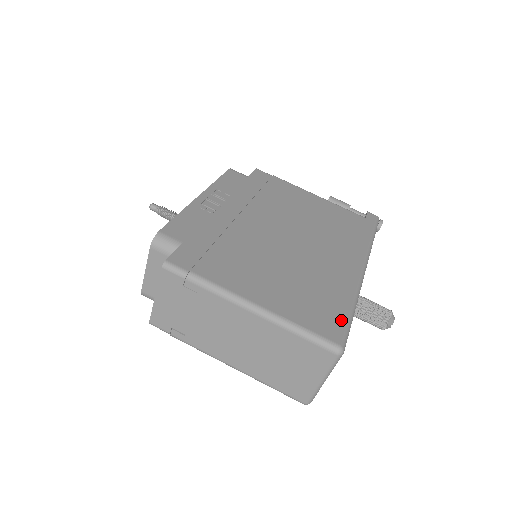
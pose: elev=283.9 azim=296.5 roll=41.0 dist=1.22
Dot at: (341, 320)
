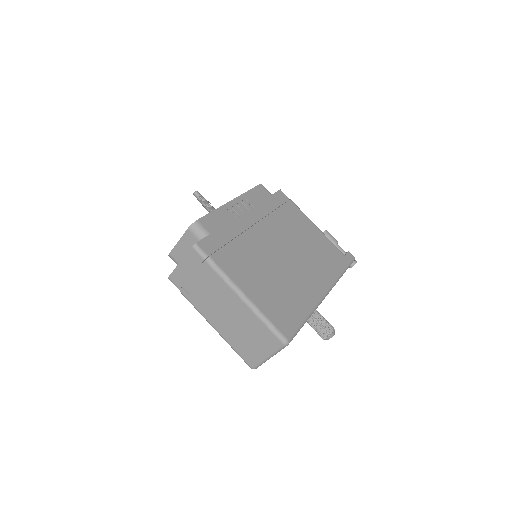
Dot at: (295, 323)
